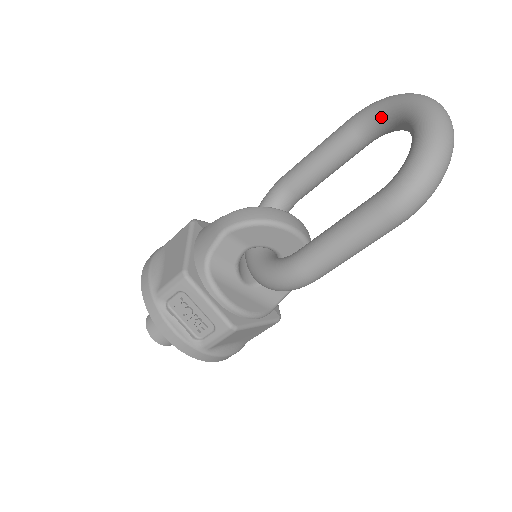
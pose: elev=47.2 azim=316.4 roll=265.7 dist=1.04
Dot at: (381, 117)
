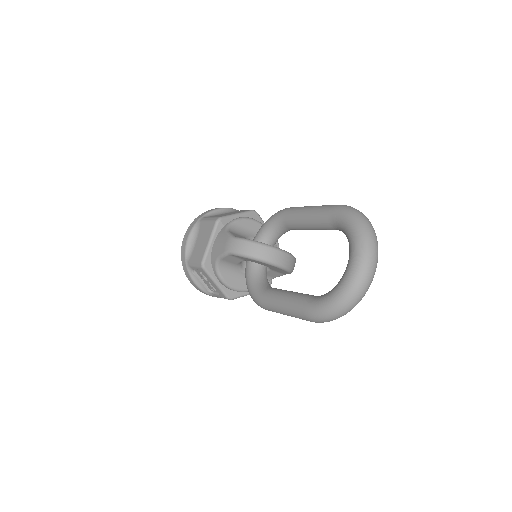
Dot at: (344, 232)
